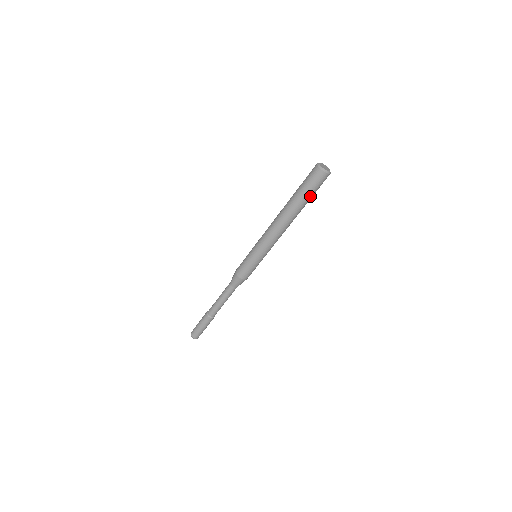
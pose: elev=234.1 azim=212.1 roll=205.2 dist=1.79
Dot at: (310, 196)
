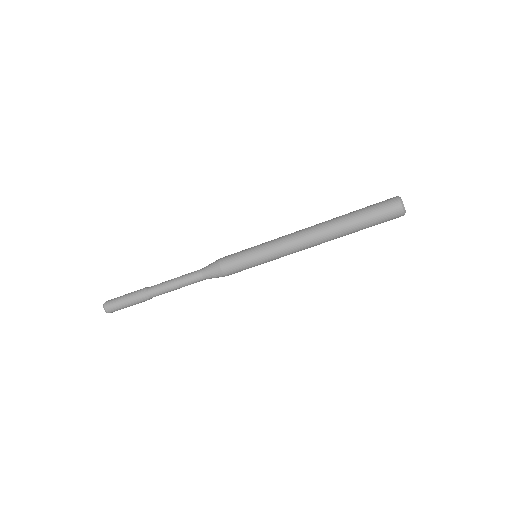
Dot at: (367, 224)
